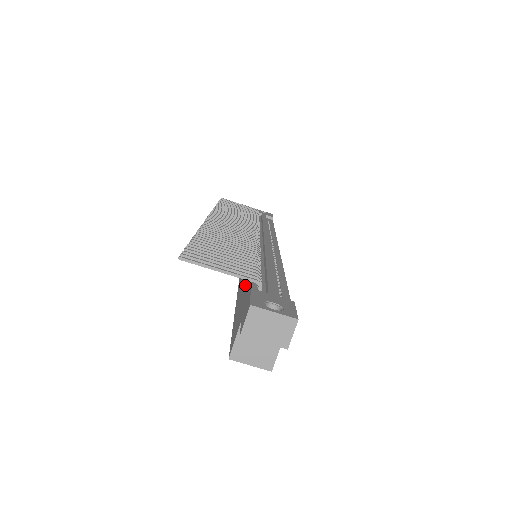
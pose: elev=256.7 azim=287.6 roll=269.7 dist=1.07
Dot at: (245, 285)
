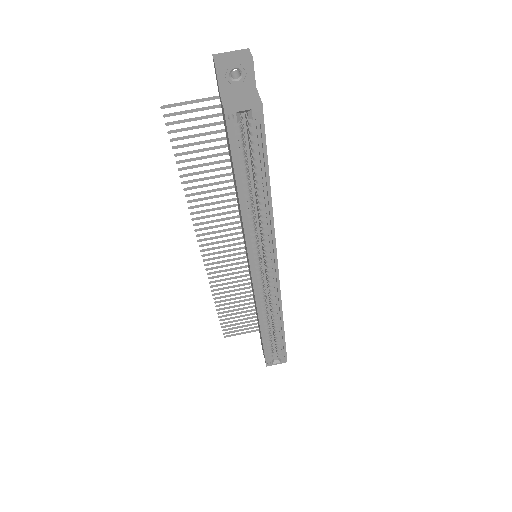
Dot at: (230, 157)
